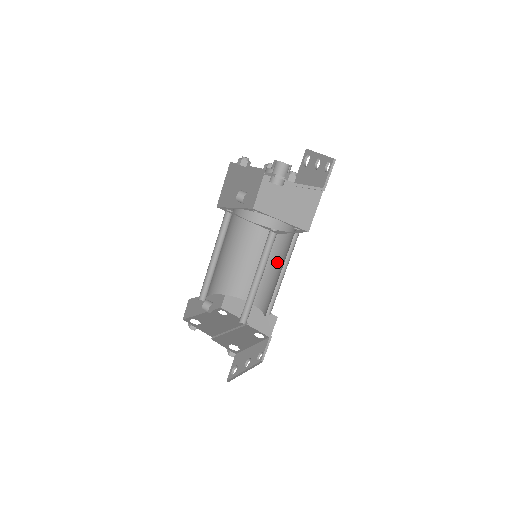
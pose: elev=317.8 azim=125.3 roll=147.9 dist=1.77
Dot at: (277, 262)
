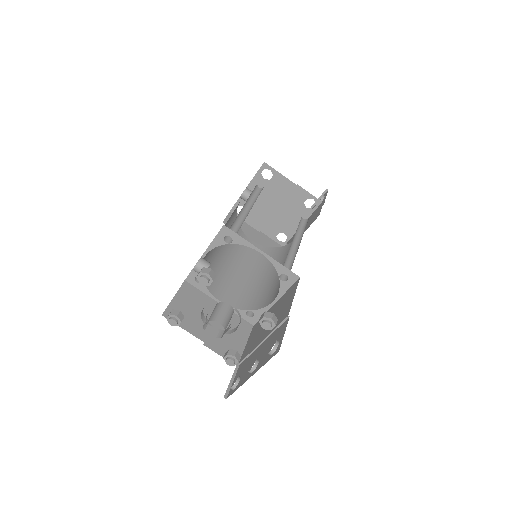
Dot at: occluded
